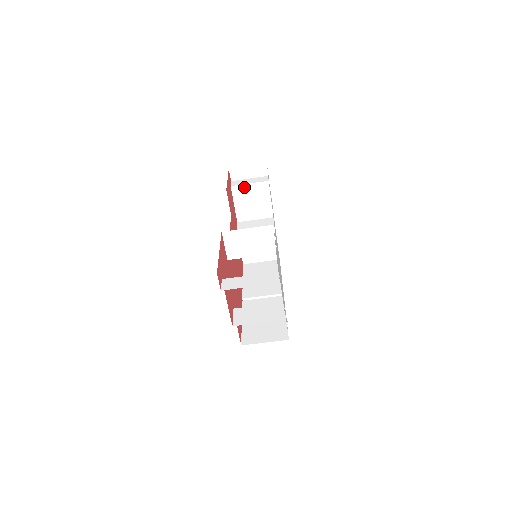
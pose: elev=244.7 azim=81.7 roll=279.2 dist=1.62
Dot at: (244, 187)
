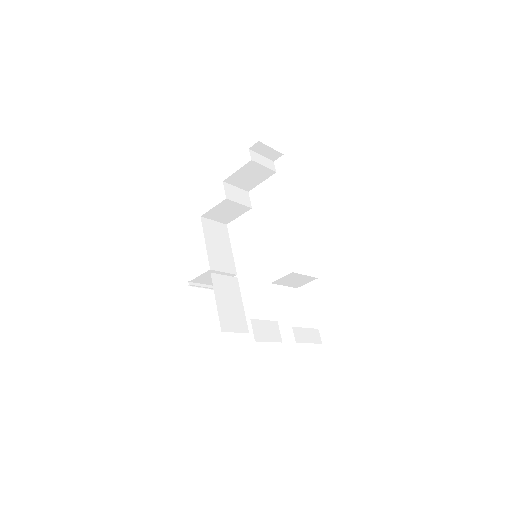
Dot at: (258, 166)
